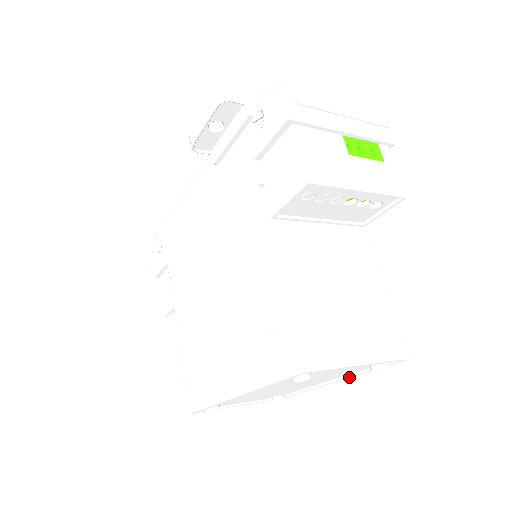
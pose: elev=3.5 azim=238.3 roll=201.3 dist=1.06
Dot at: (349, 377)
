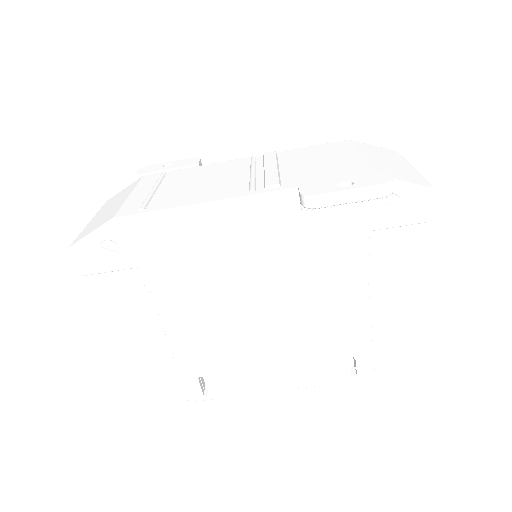
Dot at: occluded
